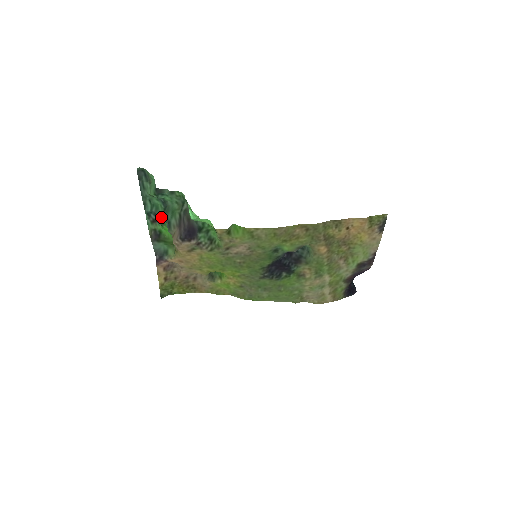
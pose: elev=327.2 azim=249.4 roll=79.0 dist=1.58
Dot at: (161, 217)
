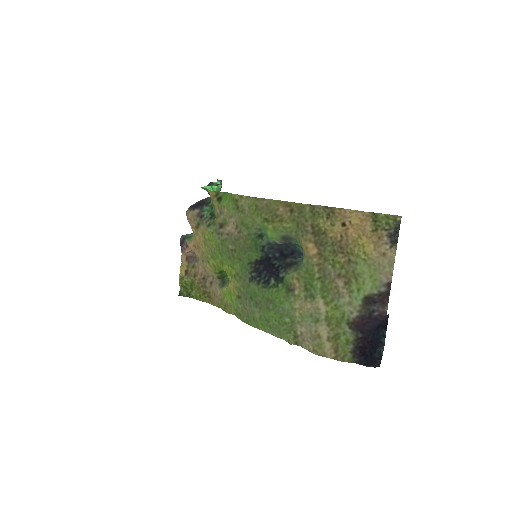
Dot at: occluded
